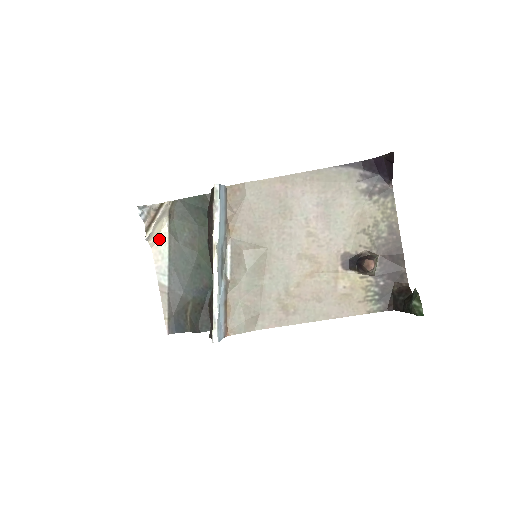
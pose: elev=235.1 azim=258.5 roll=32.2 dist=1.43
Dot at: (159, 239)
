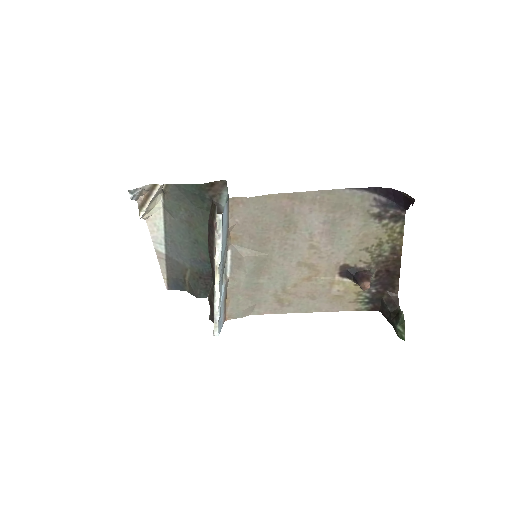
Dot at: (153, 213)
